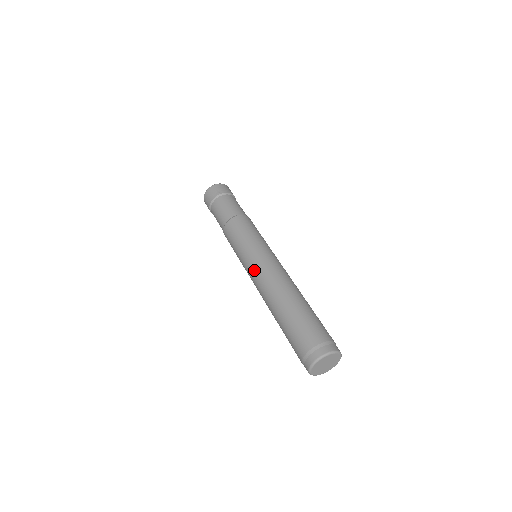
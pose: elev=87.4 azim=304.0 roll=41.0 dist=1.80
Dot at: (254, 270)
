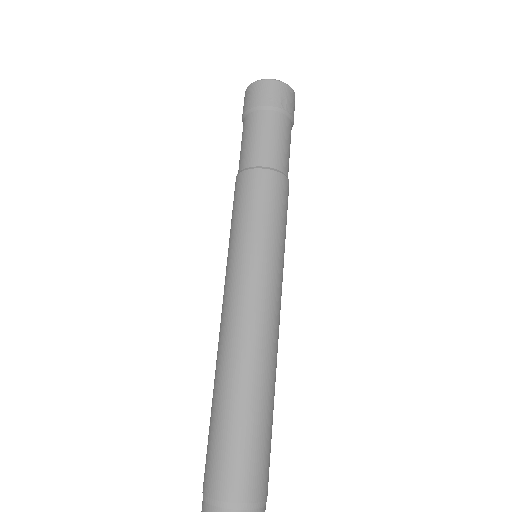
Dot at: (243, 291)
